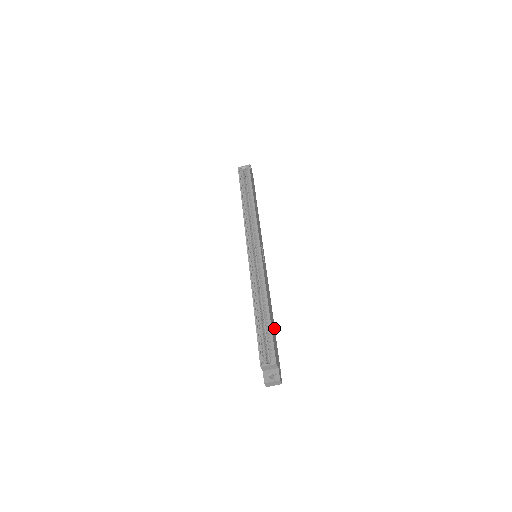
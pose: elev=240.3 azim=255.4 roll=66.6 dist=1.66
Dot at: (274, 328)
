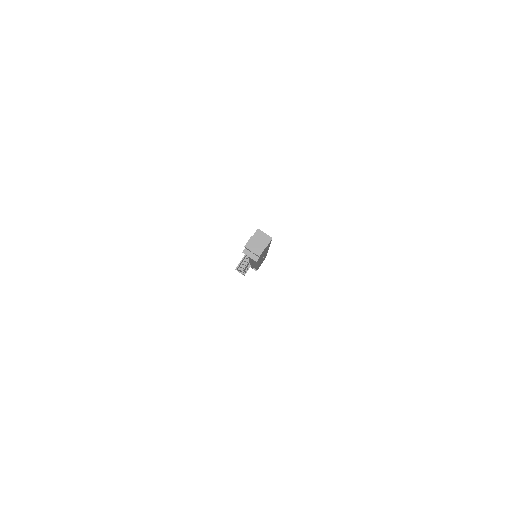
Dot at: occluded
